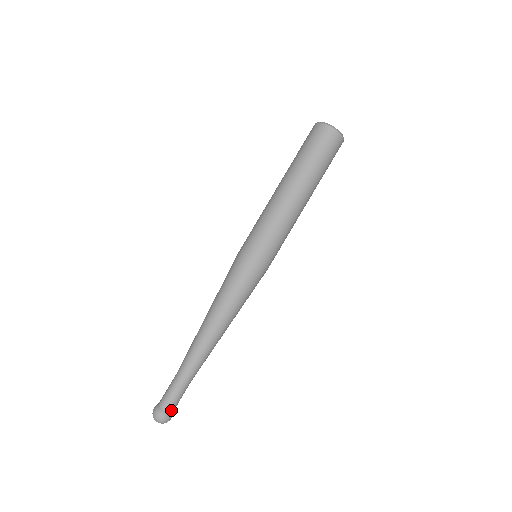
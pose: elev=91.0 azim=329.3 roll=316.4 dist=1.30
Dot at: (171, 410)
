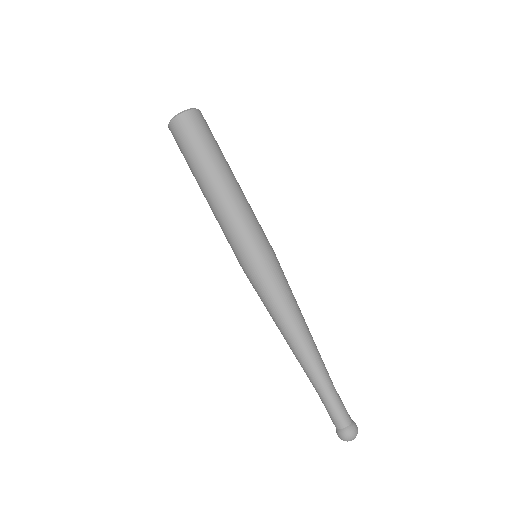
Dot at: (349, 421)
